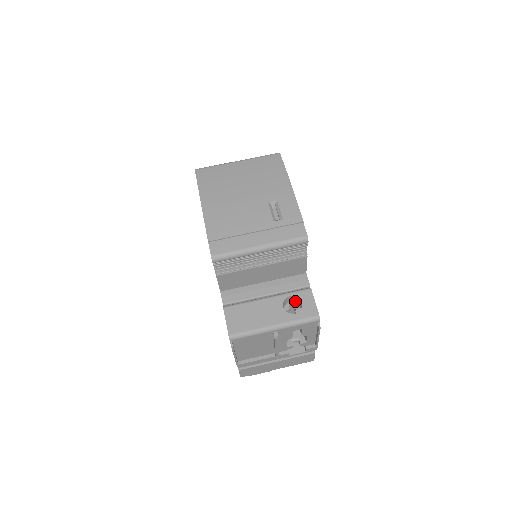
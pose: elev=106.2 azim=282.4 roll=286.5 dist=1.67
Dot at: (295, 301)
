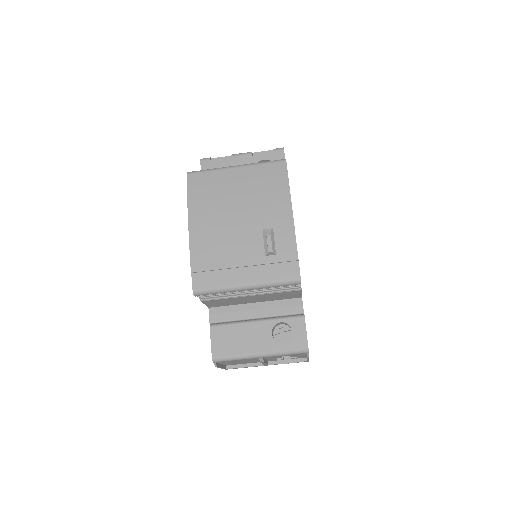
Dot at: (287, 325)
